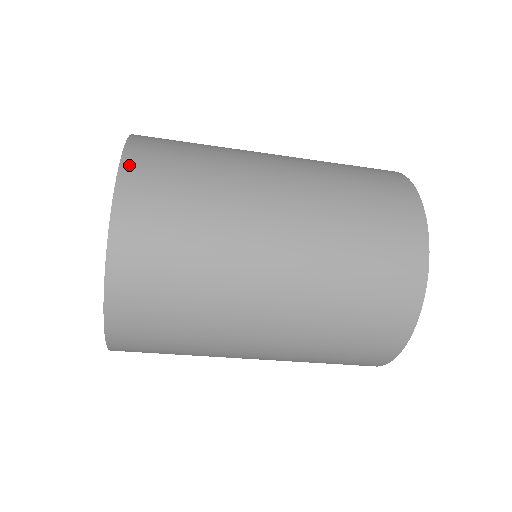
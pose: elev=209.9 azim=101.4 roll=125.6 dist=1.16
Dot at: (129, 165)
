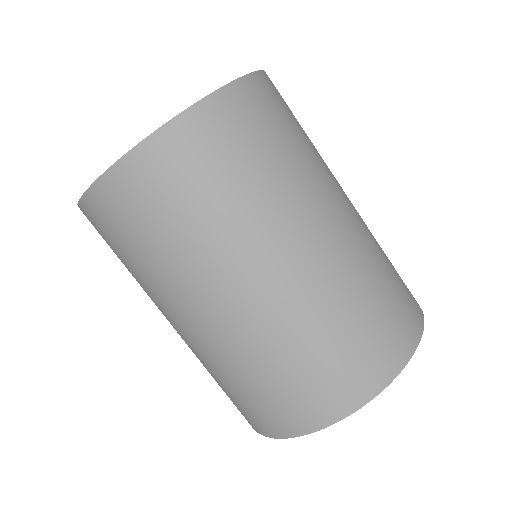
Dot at: occluded
